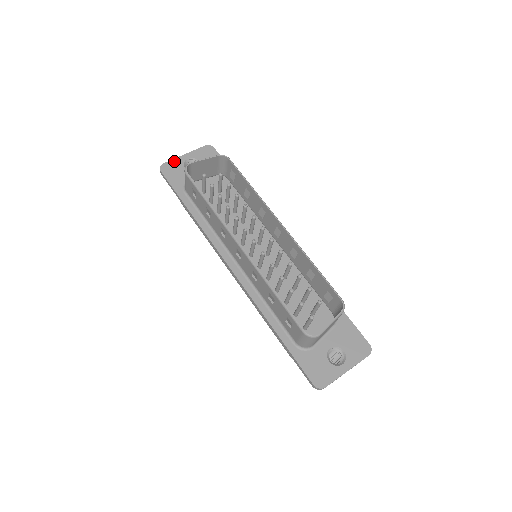
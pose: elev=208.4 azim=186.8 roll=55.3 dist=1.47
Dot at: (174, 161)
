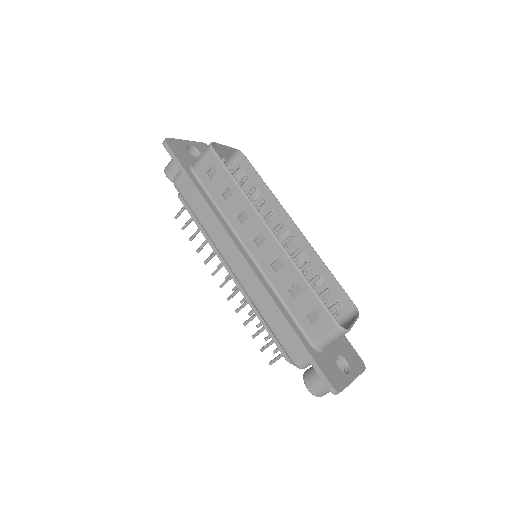
Dot at: (178, 141)
